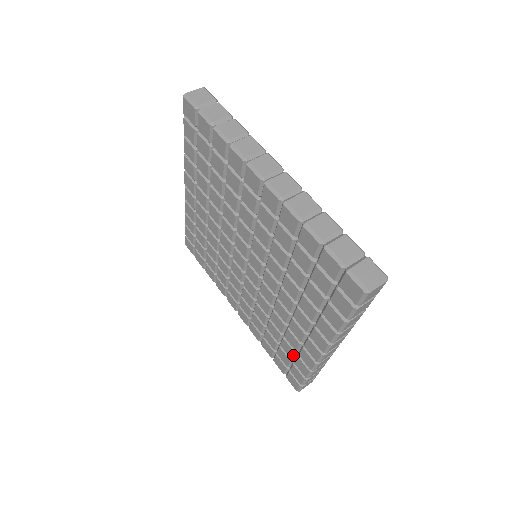
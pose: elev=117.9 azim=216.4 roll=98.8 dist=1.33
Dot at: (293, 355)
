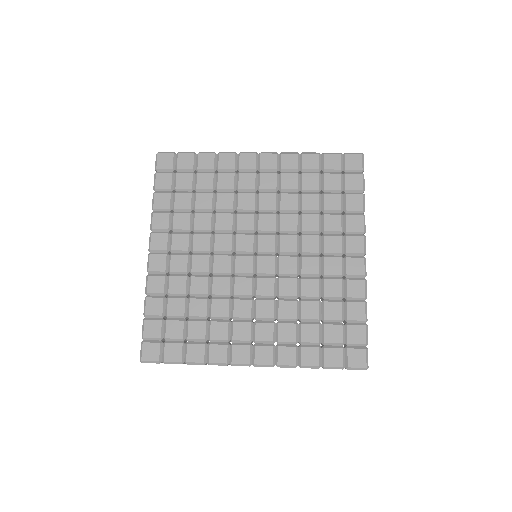
Dot at: (342, 309)
